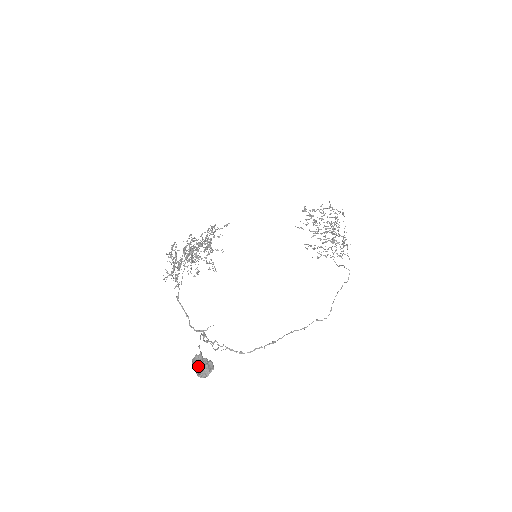
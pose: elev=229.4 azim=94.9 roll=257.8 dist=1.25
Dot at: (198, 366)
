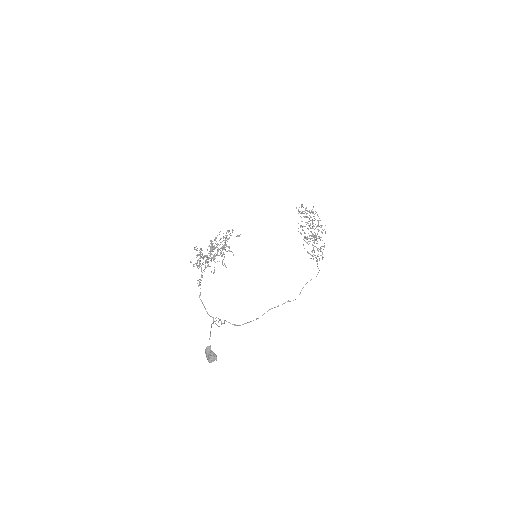
Dot at: (208, 353)
